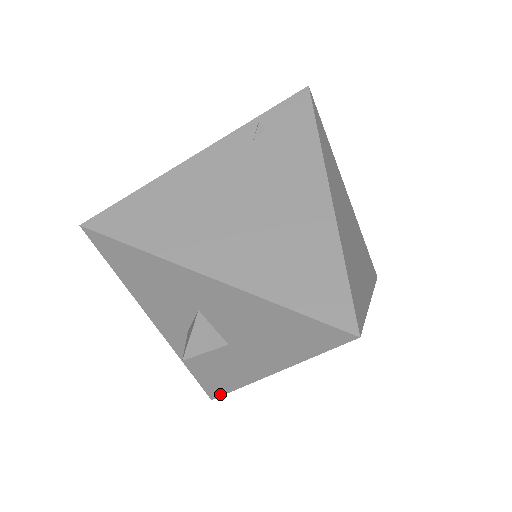
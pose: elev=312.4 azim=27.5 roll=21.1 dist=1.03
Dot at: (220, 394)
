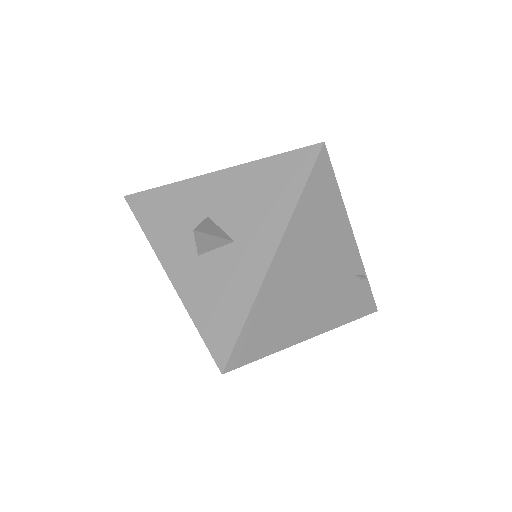
Dot at: (231, 347)
